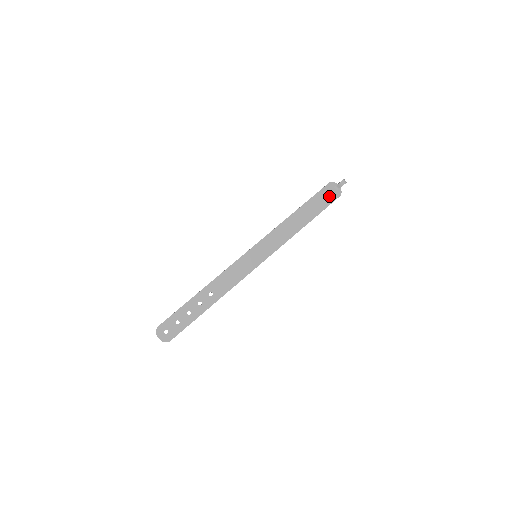
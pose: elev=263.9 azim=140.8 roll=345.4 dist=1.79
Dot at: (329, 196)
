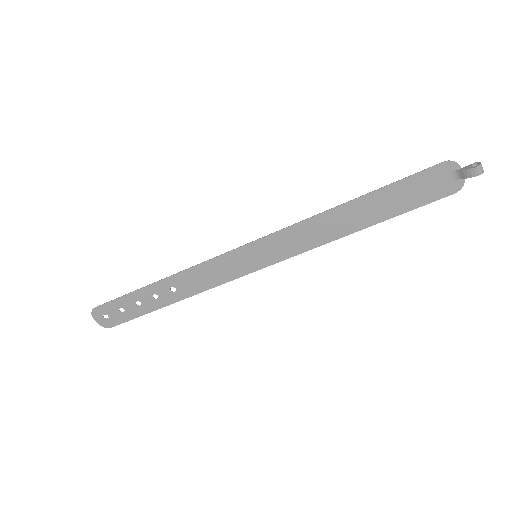
Dot at: (432, 188)
